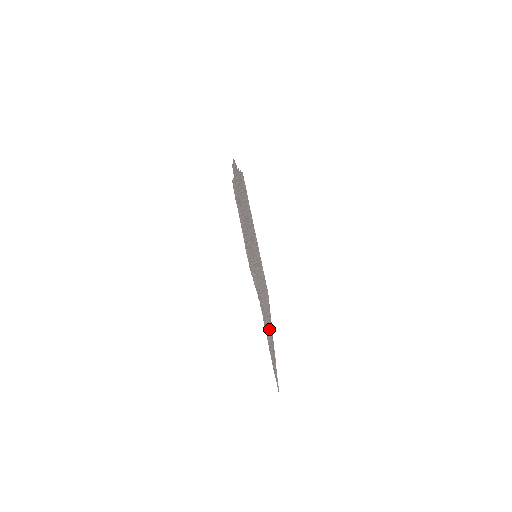
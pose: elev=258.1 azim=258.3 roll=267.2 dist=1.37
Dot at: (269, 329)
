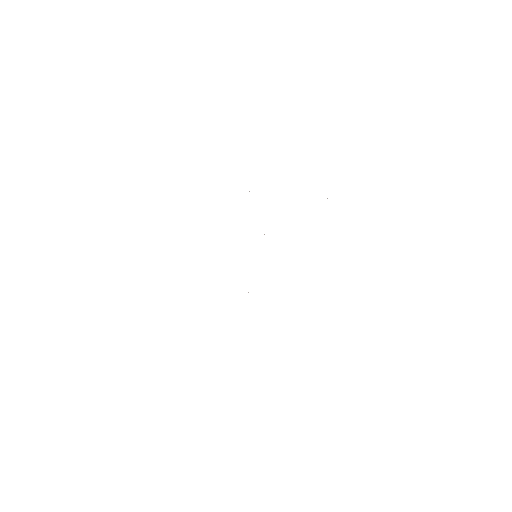
Dot at: occluded
